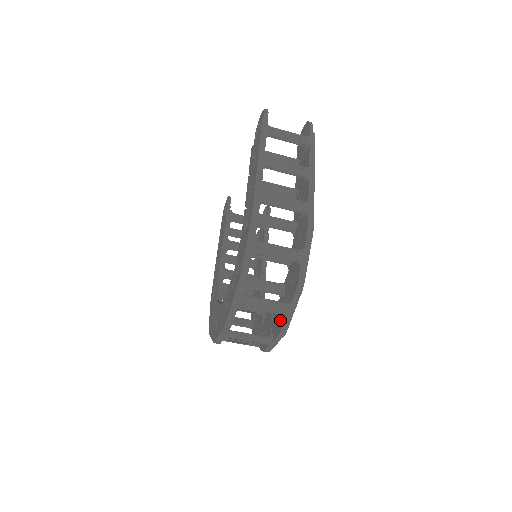
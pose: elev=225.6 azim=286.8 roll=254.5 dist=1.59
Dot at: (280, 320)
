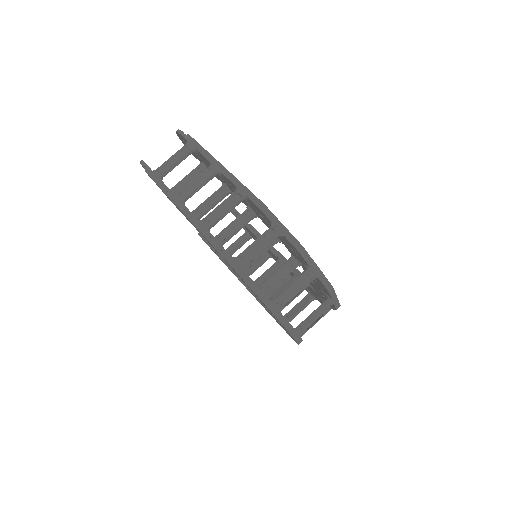
Dot at: (318, 282)
